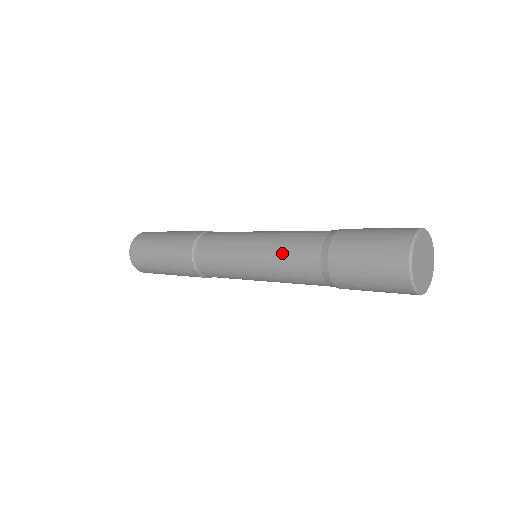
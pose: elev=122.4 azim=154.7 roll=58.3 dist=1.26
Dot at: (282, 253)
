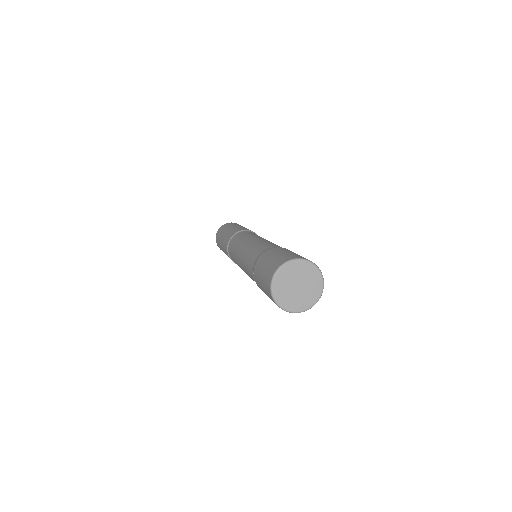
Dot at: (252, 248)
